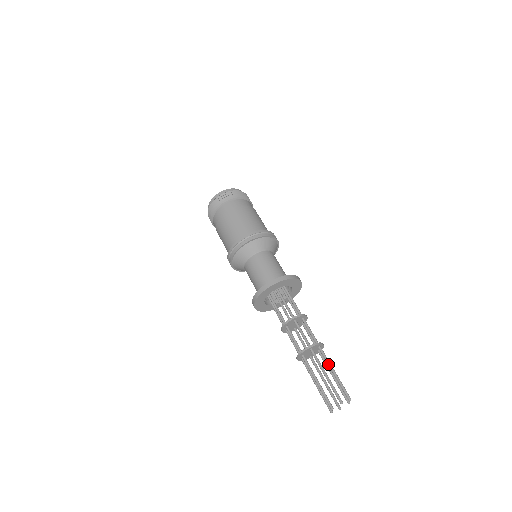
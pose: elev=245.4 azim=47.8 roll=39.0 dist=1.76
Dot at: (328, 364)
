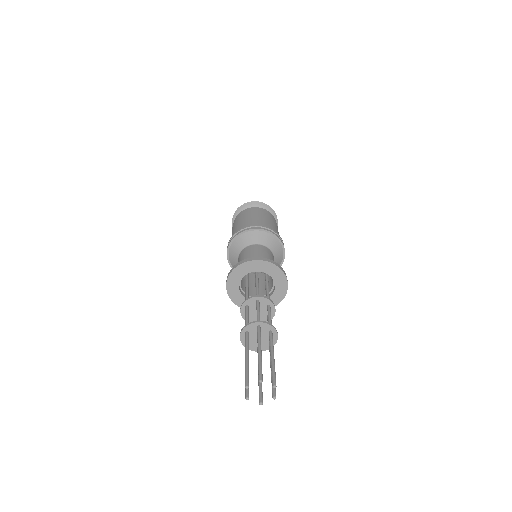
Dot at: (270, 347)
